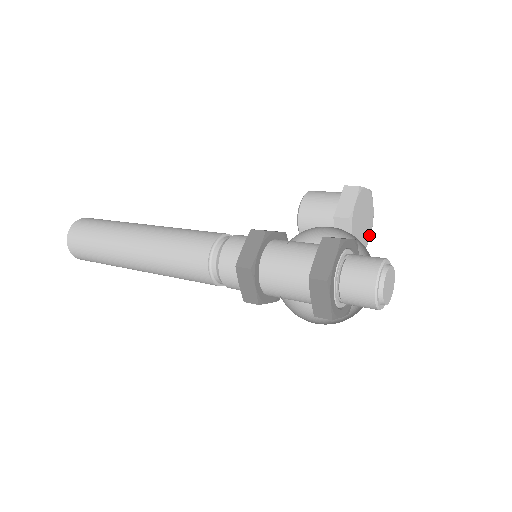
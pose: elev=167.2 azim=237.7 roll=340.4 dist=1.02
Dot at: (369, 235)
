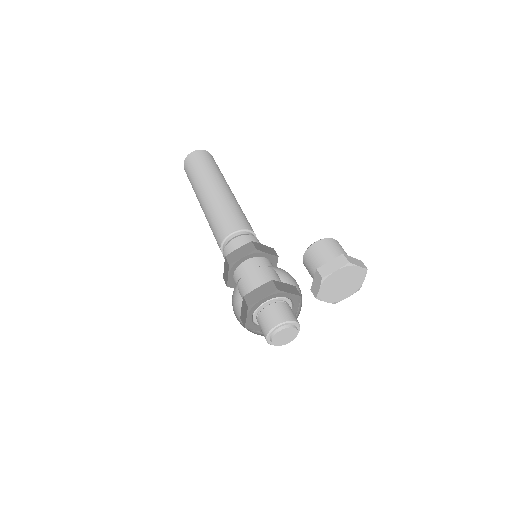
Dot at: (348, 296)
